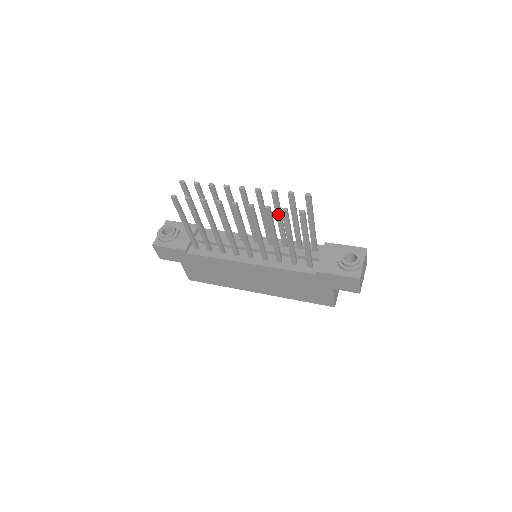
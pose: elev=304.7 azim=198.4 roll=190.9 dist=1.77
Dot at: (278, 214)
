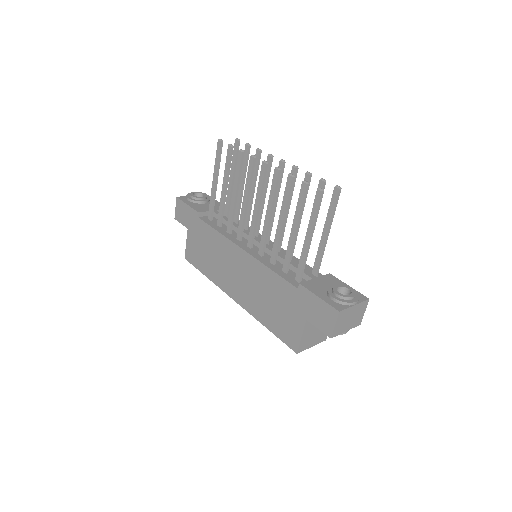
Dot at: occluded
